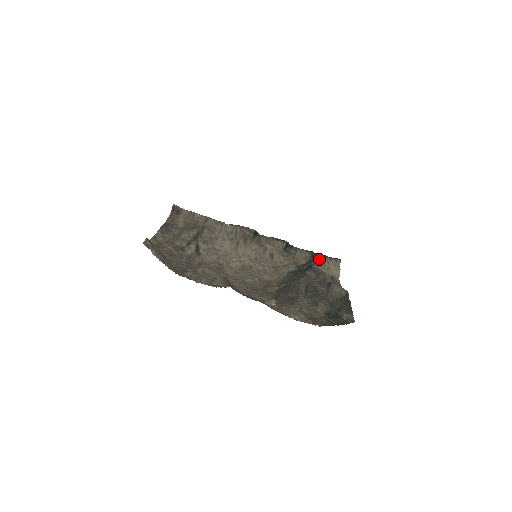
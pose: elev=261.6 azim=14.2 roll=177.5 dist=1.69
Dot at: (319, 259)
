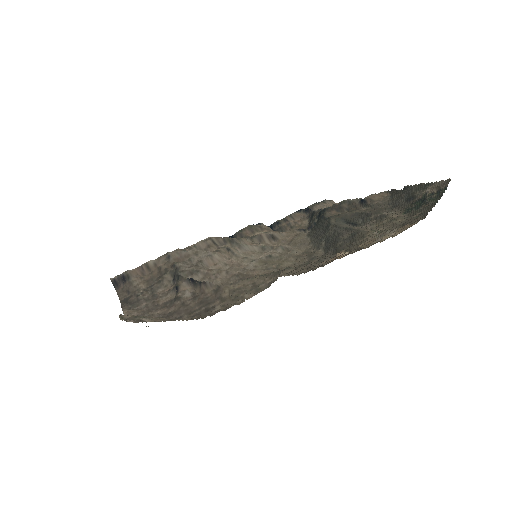
Dot at: occluded
